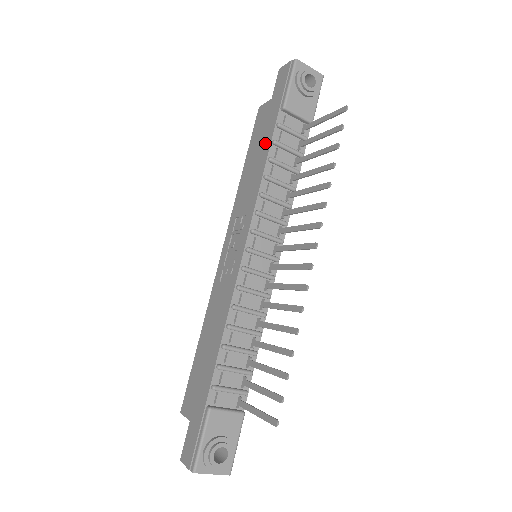
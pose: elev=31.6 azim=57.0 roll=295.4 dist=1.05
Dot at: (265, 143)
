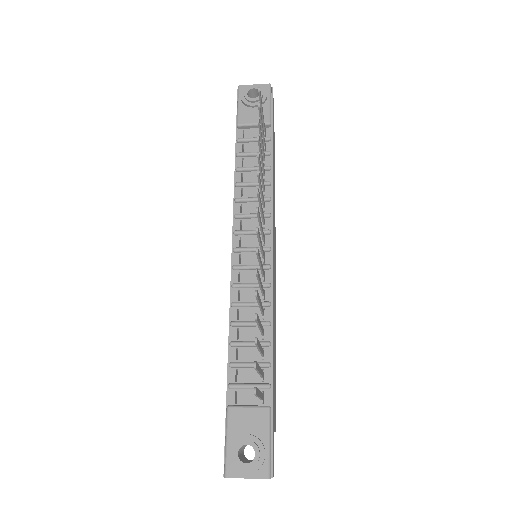
Dot at: occluded
